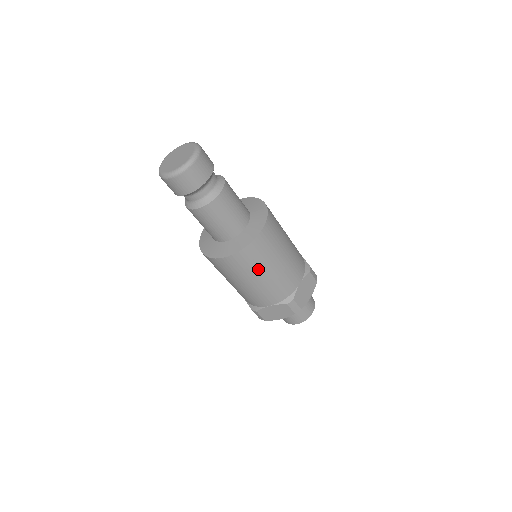
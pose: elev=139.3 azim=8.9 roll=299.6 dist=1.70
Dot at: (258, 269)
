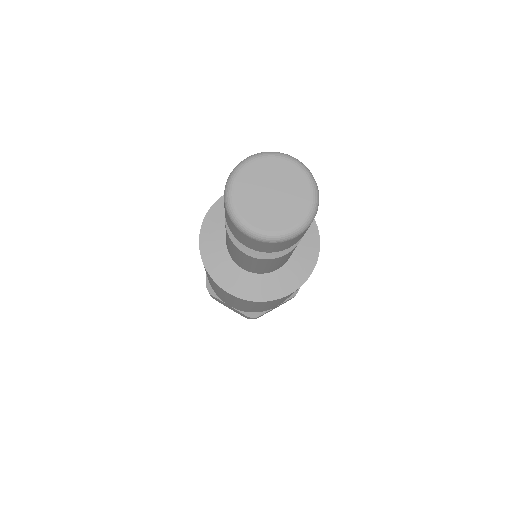
Dot at: (250, 305)
